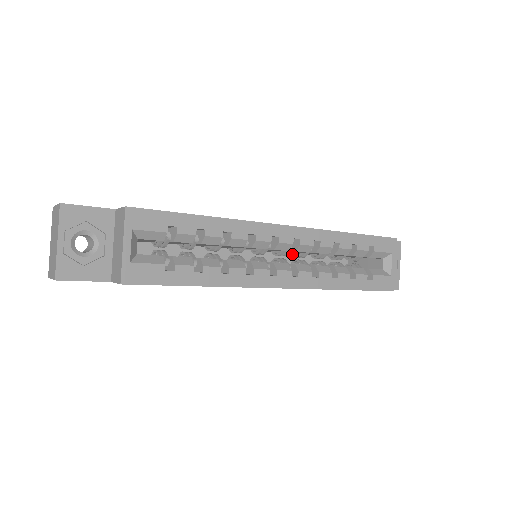
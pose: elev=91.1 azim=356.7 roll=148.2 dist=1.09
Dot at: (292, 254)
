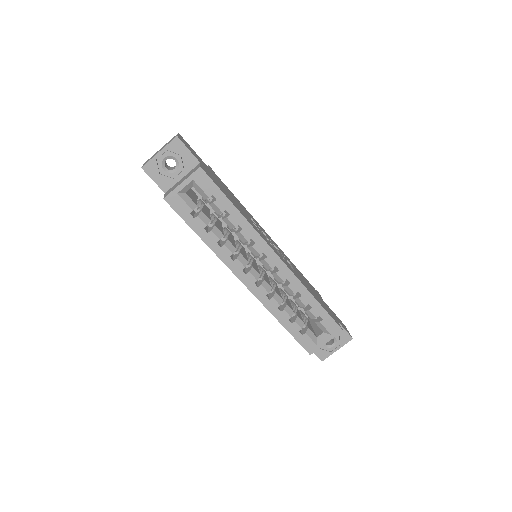
Dot at: occluded
